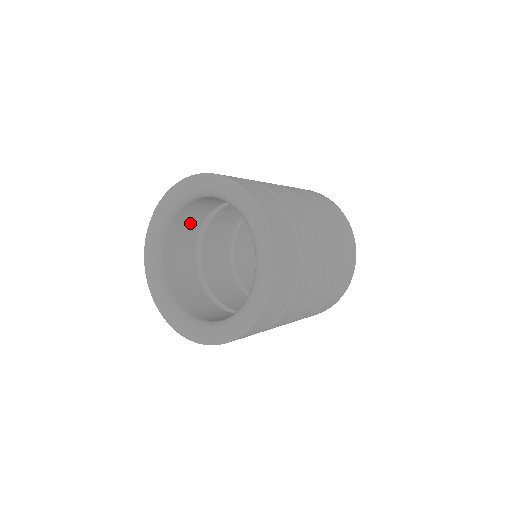
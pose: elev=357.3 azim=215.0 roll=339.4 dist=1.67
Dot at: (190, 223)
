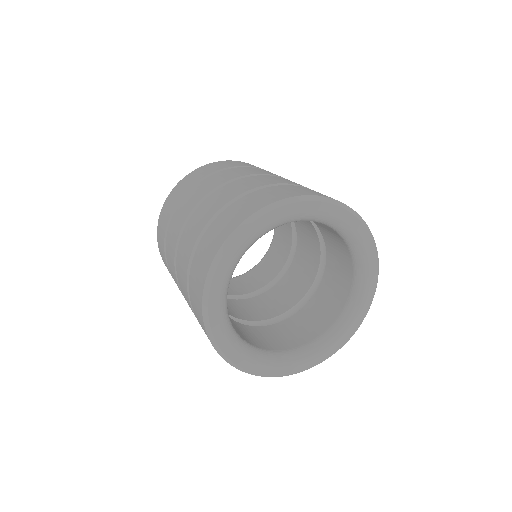
Dot at: occluded
